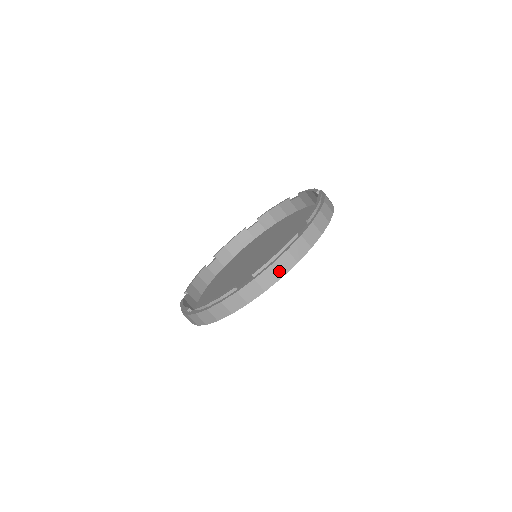
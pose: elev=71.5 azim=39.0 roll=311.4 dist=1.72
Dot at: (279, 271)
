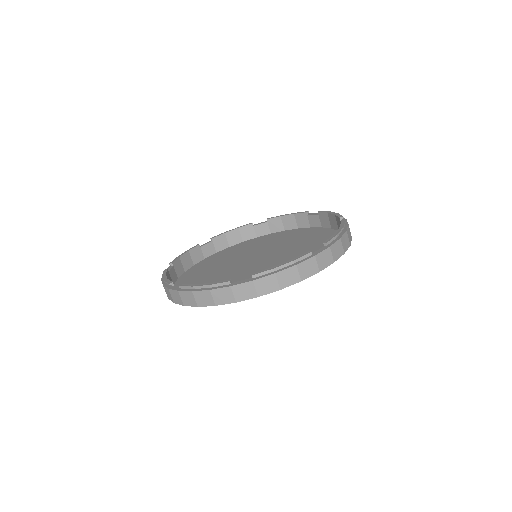
Dot at: (343, 246)
